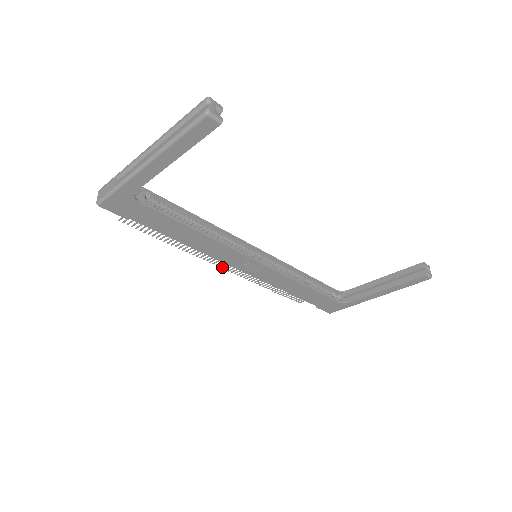
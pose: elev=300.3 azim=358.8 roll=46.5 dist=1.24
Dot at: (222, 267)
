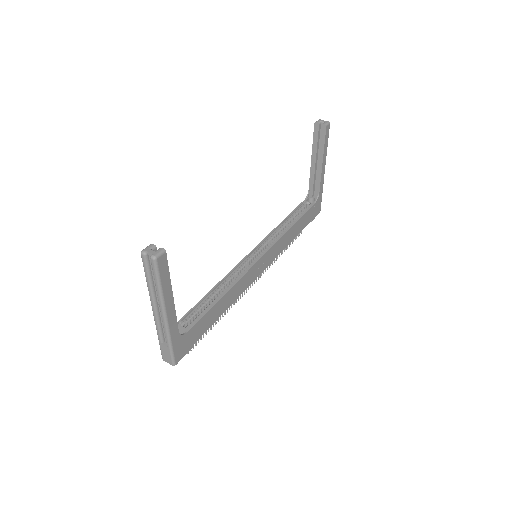
Dot at: occluded
